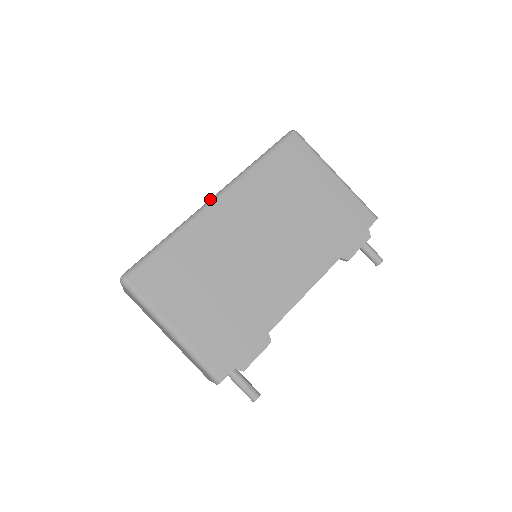
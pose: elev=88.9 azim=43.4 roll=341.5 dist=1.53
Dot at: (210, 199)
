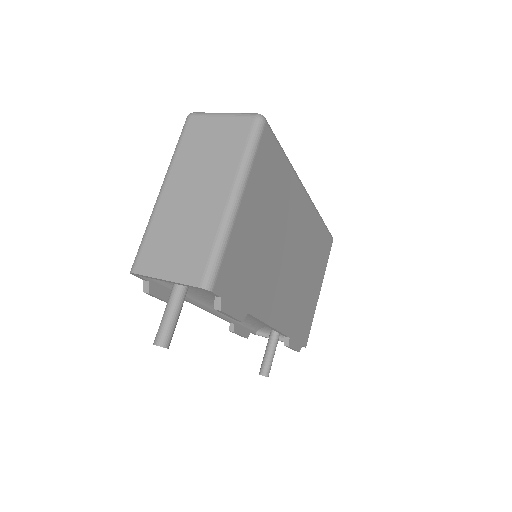
Dot at: occluded
